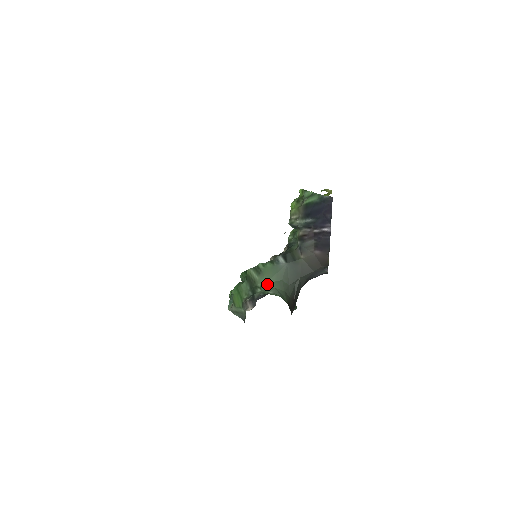
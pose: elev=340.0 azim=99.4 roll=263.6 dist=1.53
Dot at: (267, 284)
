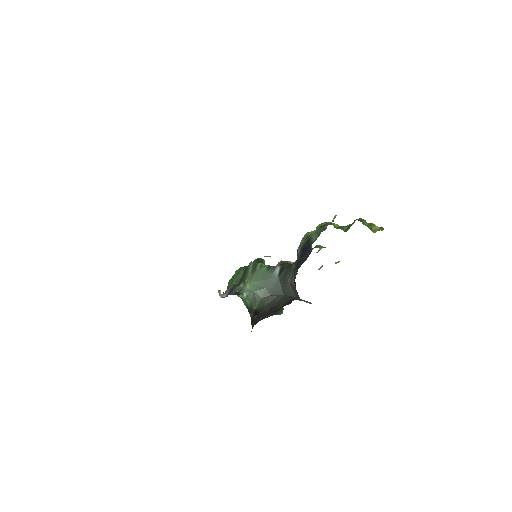
Dot at: (251, 284)
